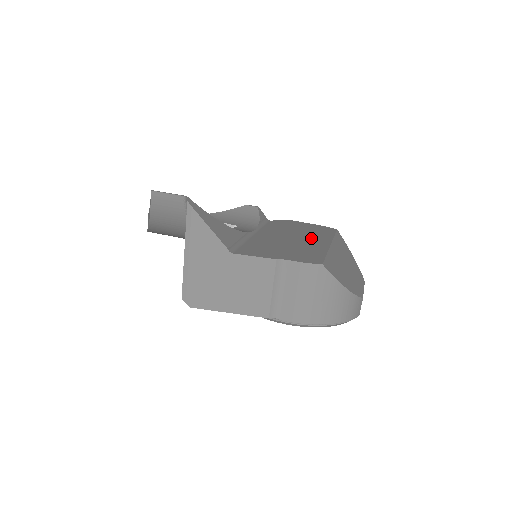
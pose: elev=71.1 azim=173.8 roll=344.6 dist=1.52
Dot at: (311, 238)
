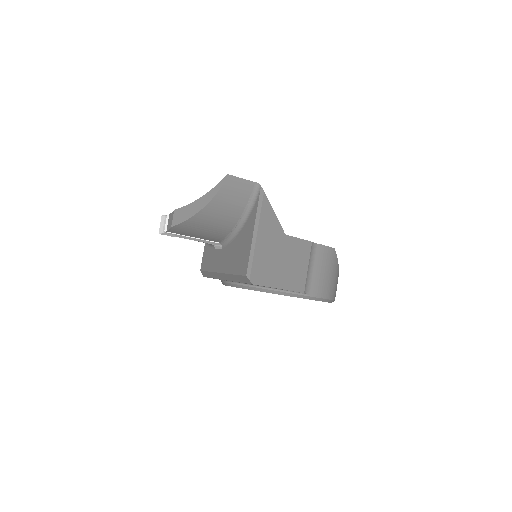
Dot at: occluded
